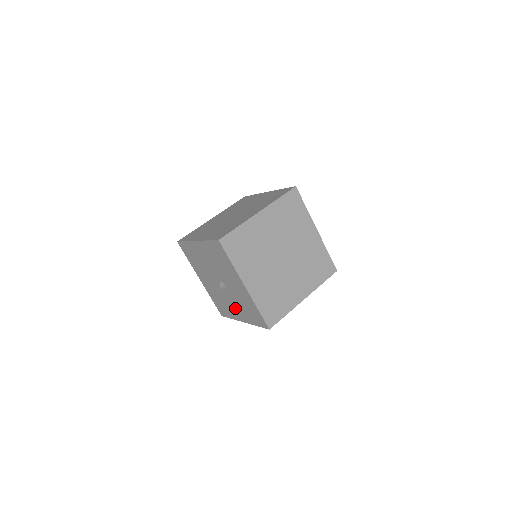
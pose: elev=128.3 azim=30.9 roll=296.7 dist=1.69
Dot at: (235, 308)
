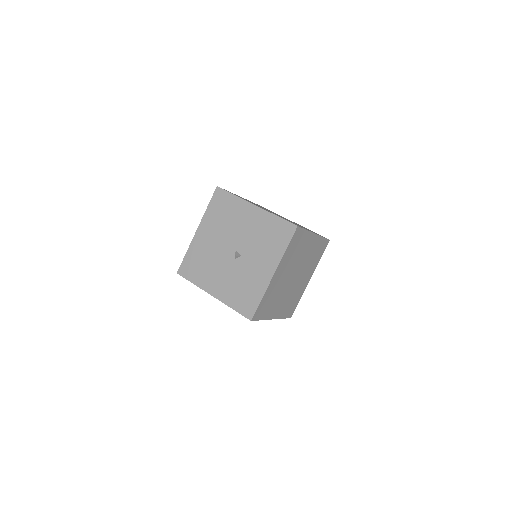
Dot at: (220, 280)
